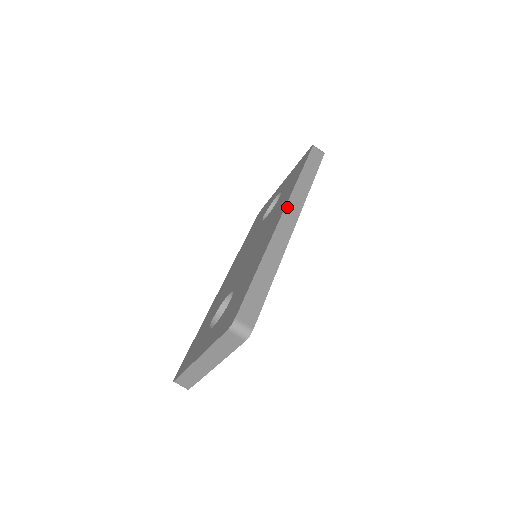
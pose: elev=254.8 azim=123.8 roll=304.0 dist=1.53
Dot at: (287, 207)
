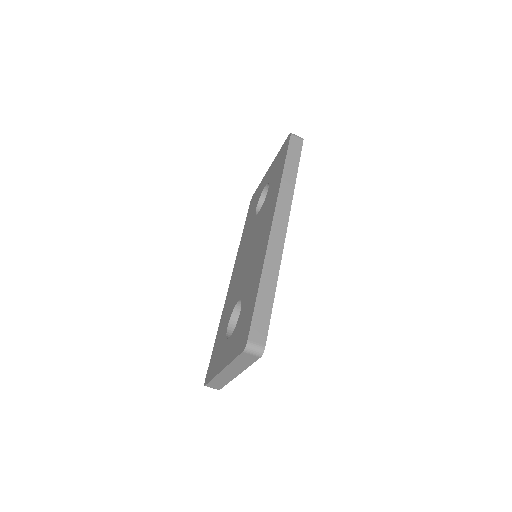
Dot at: (276, 212)
